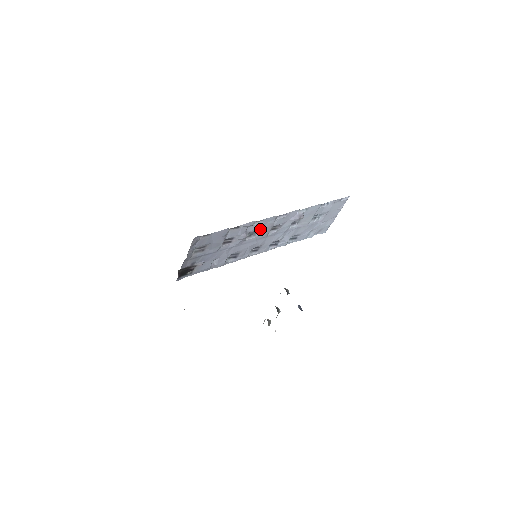
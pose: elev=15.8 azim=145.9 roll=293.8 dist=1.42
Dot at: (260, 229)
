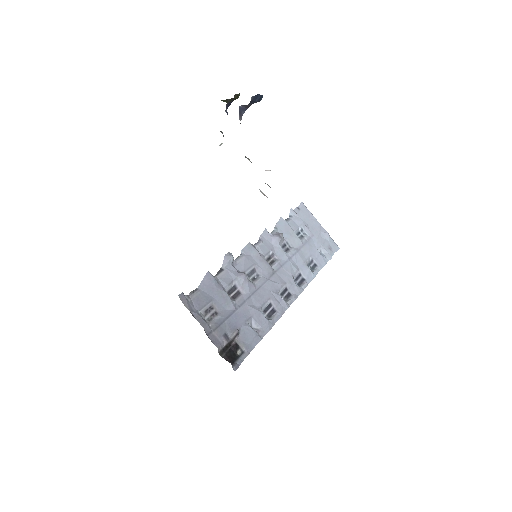
Dot at: (253, 265)
